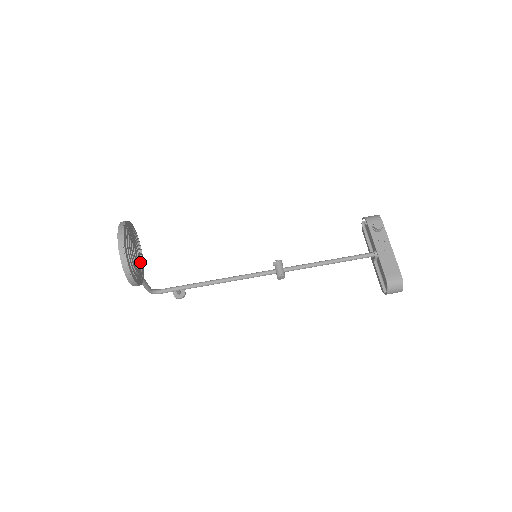
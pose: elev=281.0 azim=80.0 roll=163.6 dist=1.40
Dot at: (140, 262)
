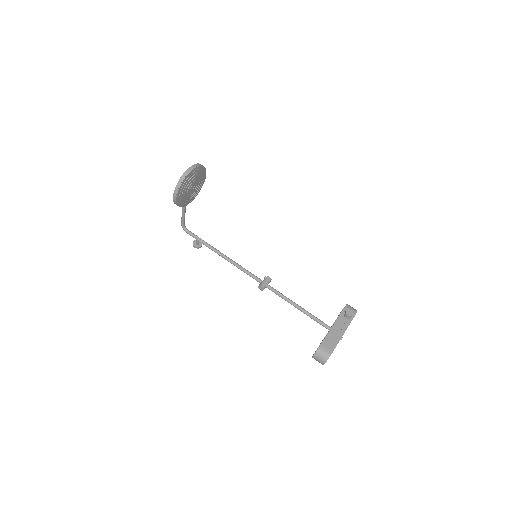
Dot at: (190, 196)
